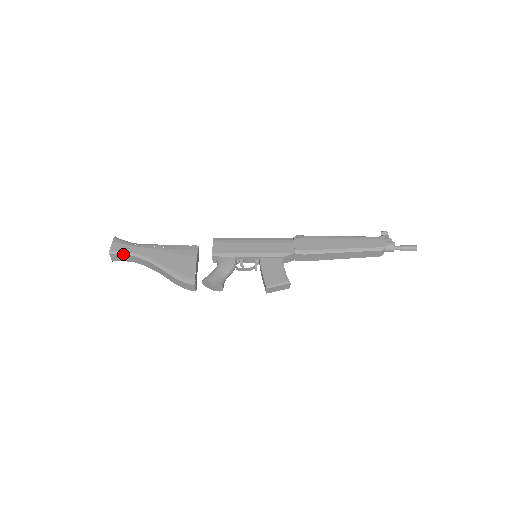
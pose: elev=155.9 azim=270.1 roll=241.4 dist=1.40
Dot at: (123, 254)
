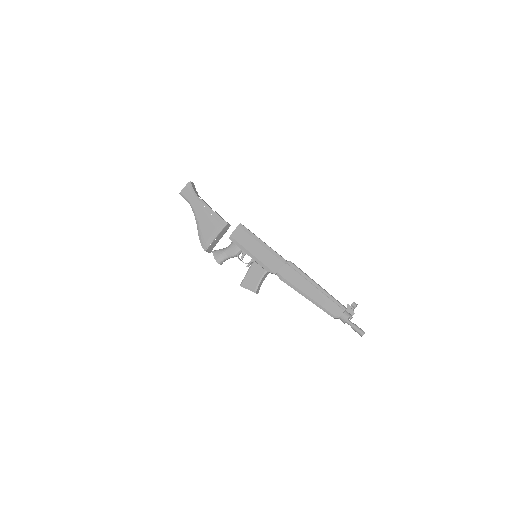
Dot at: (186, 199)
